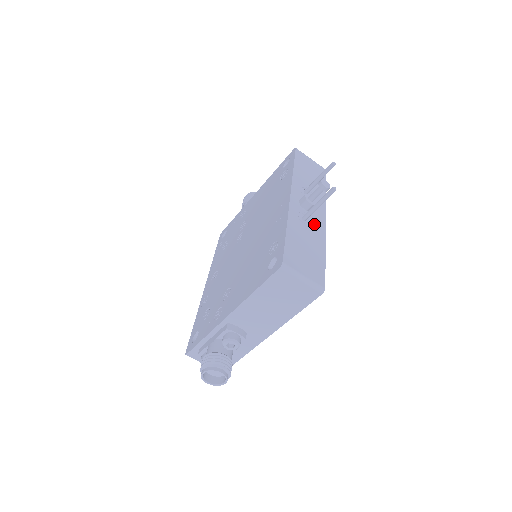
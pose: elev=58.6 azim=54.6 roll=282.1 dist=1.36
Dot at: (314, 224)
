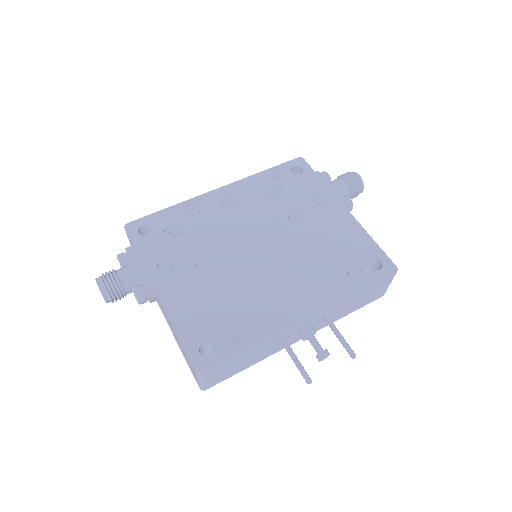
Dot at: occluded
